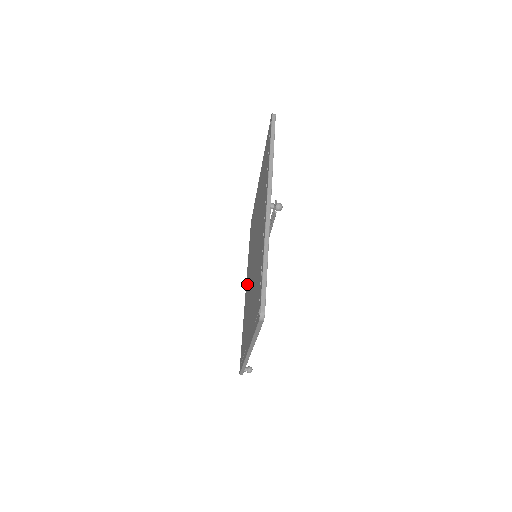
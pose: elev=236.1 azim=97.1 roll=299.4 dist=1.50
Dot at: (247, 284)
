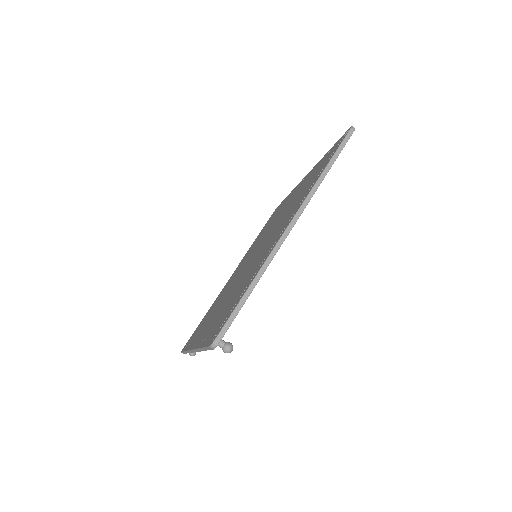
Dot at: (211, 319)
